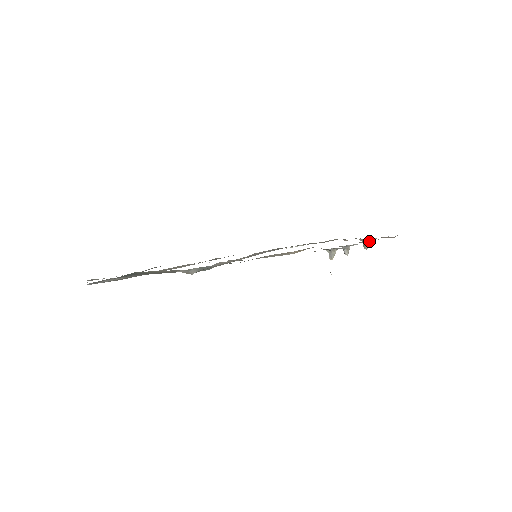
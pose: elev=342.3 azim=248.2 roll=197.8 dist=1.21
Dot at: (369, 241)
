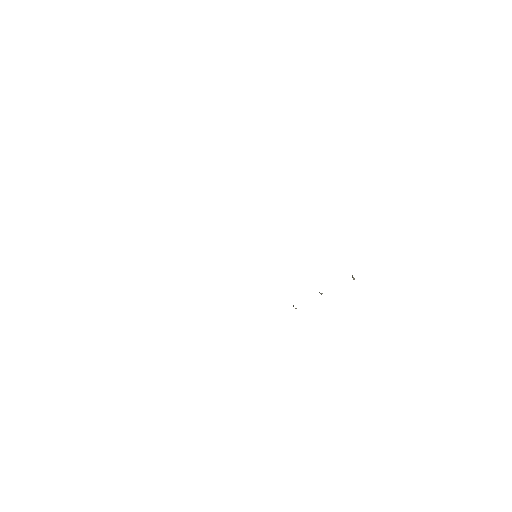
Dot at: occluded
